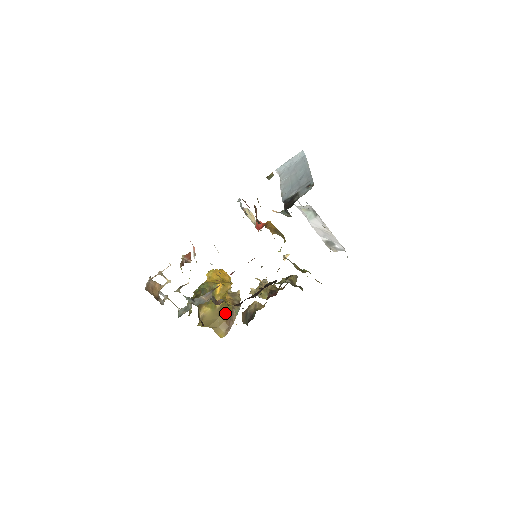
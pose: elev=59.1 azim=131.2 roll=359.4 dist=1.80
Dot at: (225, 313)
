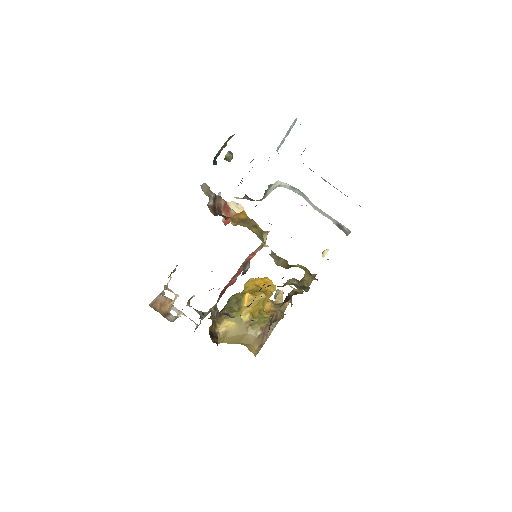
Dot at: (257, 327)
